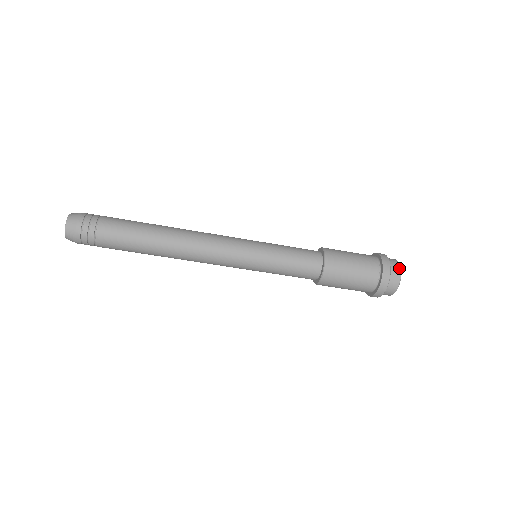
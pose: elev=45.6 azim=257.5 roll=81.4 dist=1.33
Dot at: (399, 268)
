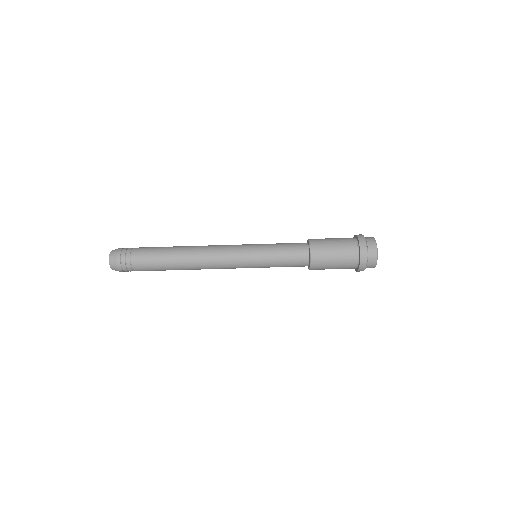
Dot at: (374, 241)
